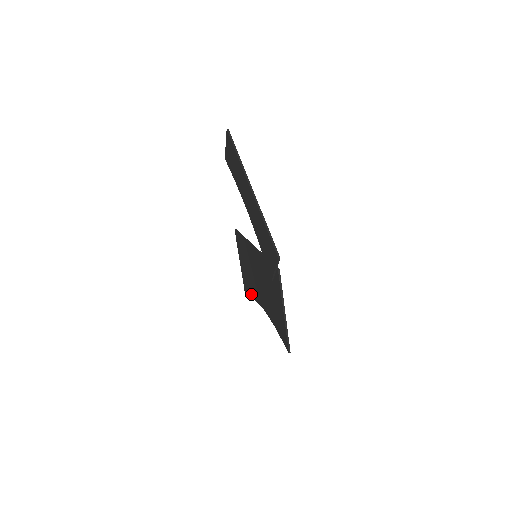
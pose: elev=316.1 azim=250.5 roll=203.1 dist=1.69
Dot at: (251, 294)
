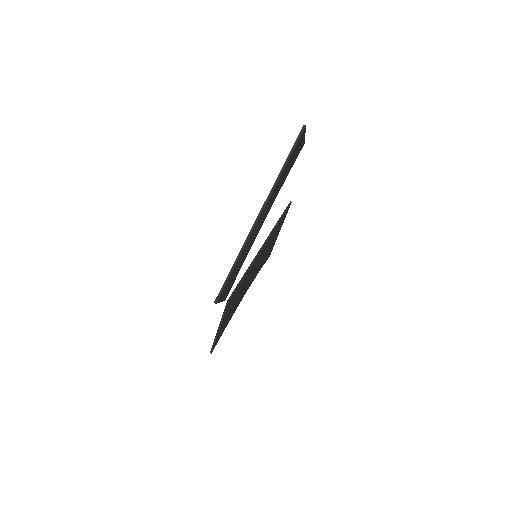
Dot at: occluded
